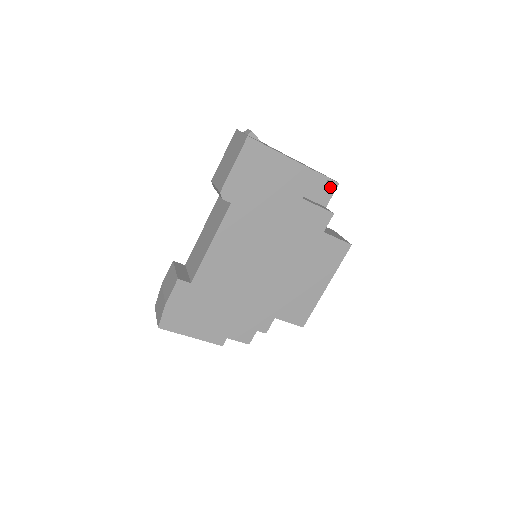
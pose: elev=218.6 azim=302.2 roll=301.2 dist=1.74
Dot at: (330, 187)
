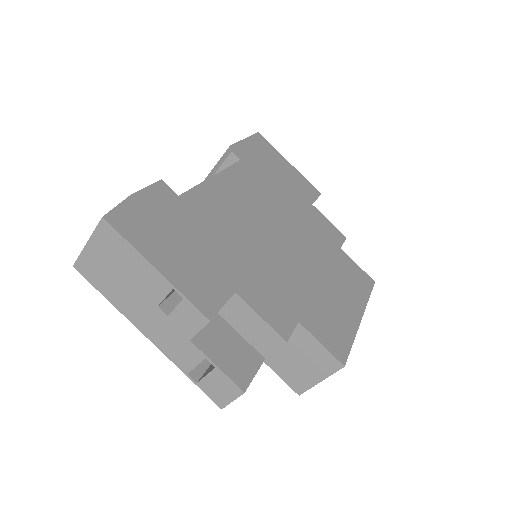
Dot at: occluded
